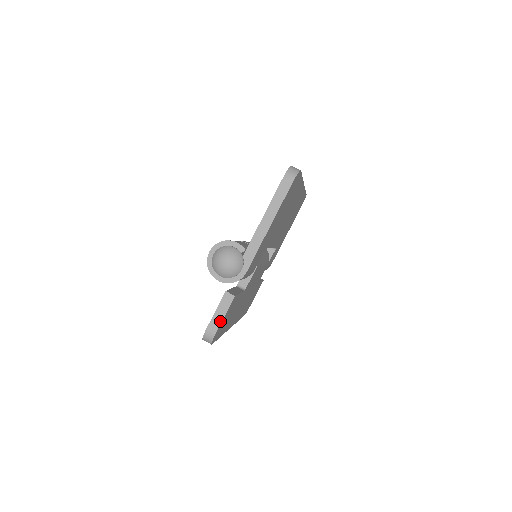
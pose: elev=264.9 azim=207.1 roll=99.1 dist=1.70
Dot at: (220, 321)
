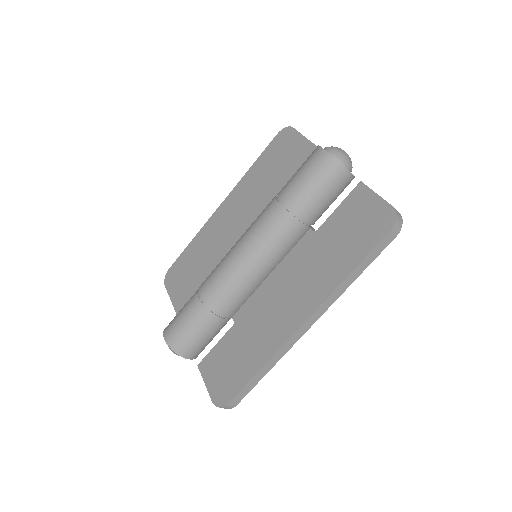
Dot at: occluded
